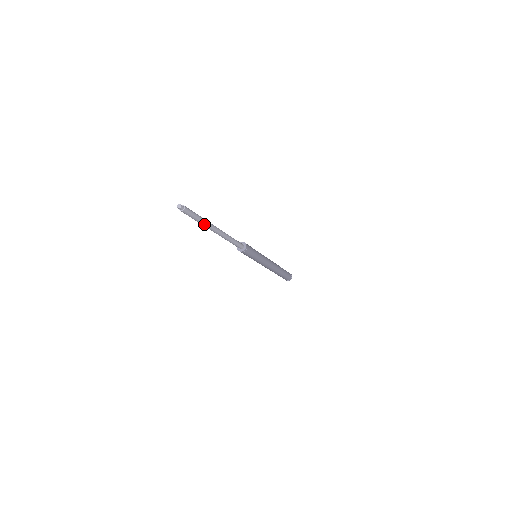
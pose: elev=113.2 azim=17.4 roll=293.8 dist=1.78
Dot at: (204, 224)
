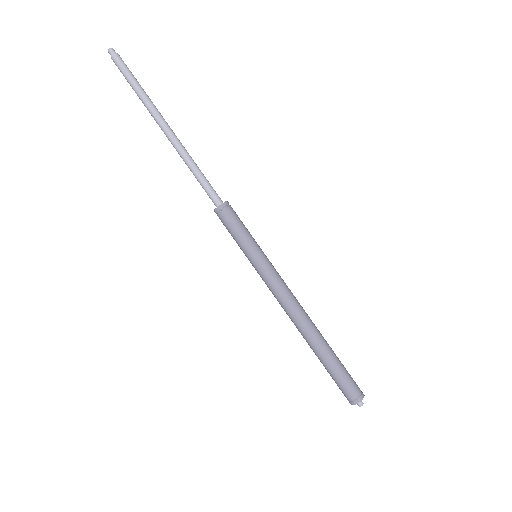
Dot at: (145, 101)
